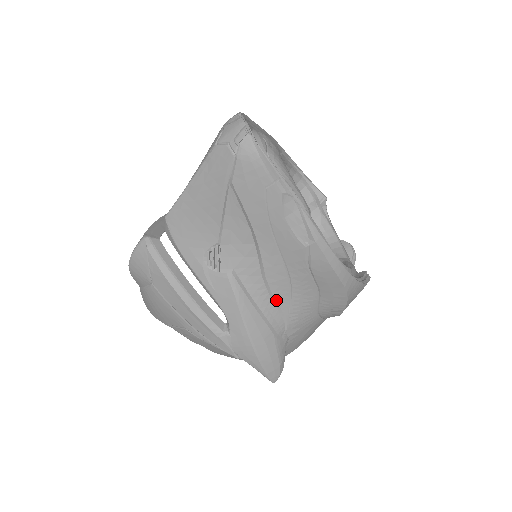
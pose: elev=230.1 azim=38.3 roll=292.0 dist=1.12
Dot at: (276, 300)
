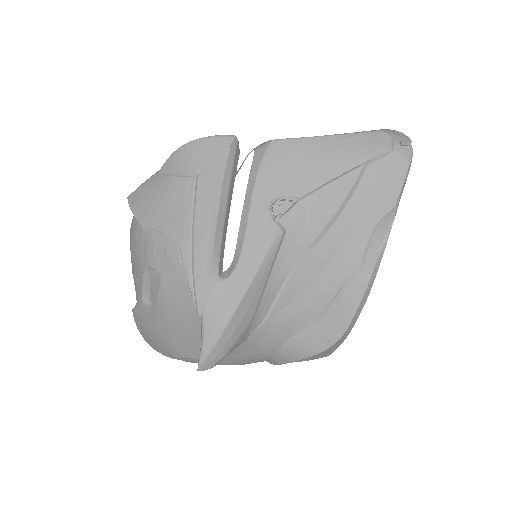
Dot at: (282, 293)
